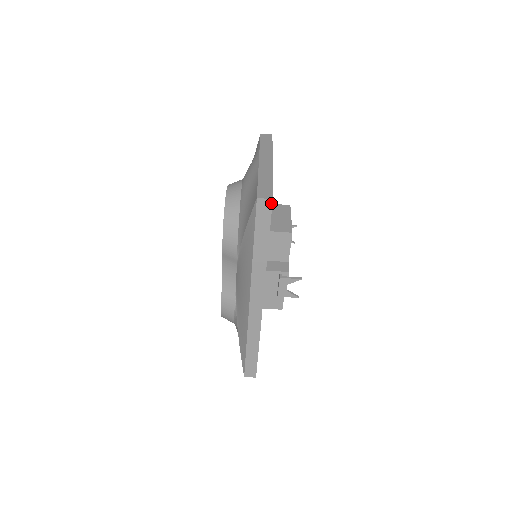
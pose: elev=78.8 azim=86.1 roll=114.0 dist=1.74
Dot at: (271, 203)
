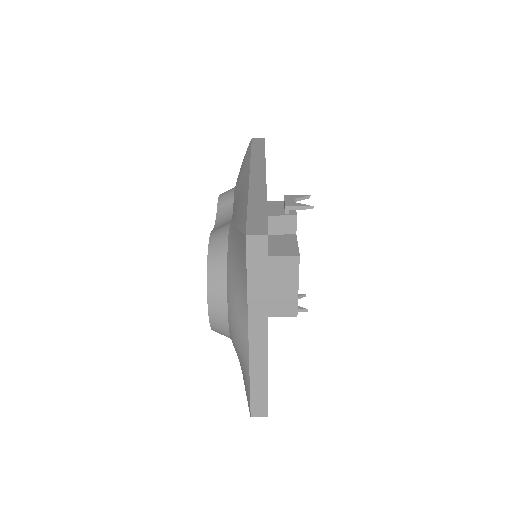
Dot at: (267, 413)
